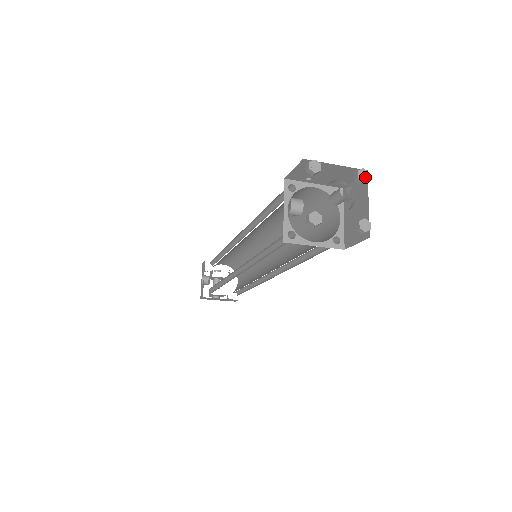
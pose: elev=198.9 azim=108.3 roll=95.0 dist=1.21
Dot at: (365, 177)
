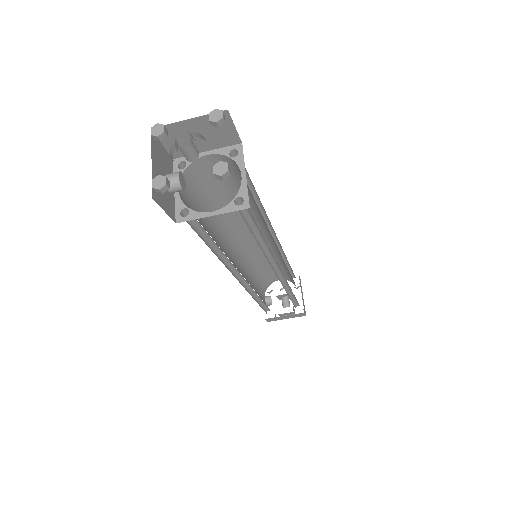
Dot at: (218, 117)
